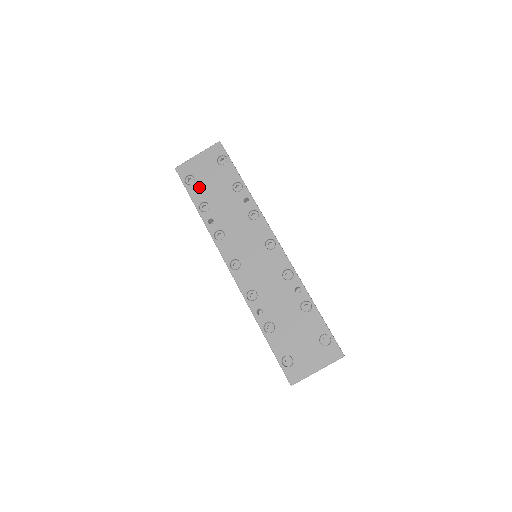
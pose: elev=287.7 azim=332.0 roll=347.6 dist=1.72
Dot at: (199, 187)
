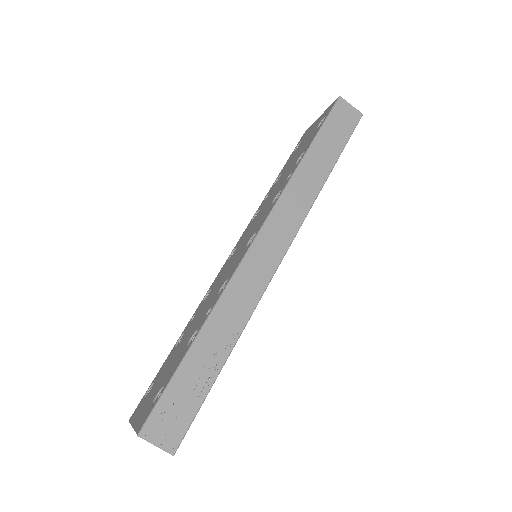
Dot at: (293, 155)
